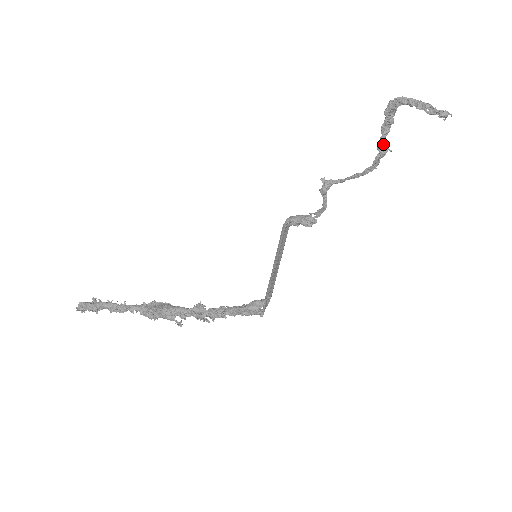
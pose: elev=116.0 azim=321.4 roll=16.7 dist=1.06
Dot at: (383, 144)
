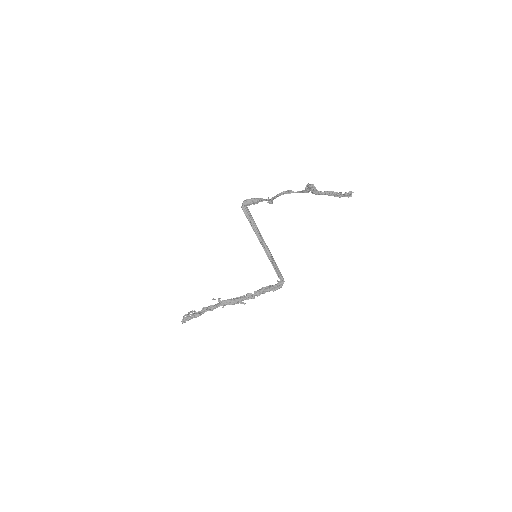
Dot at: (308, 190)
